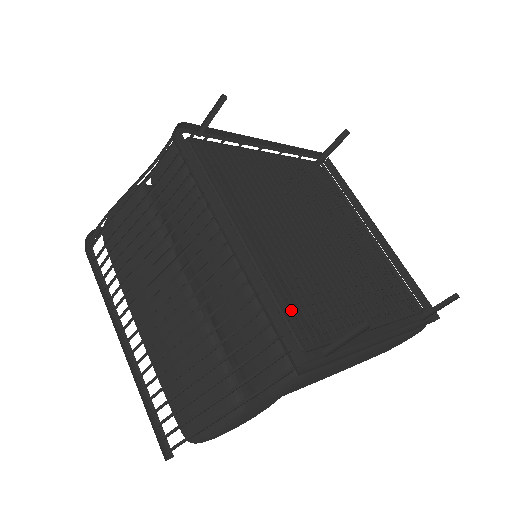
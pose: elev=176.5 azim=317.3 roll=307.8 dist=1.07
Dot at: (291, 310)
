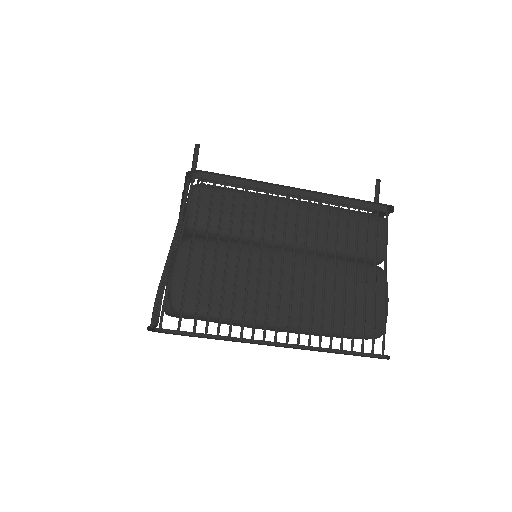
Dot at: occluded
